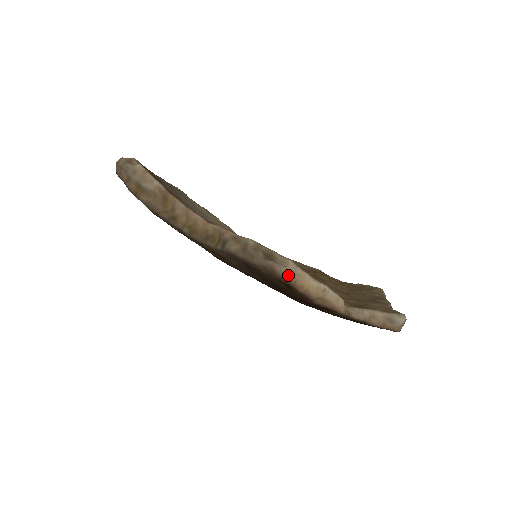
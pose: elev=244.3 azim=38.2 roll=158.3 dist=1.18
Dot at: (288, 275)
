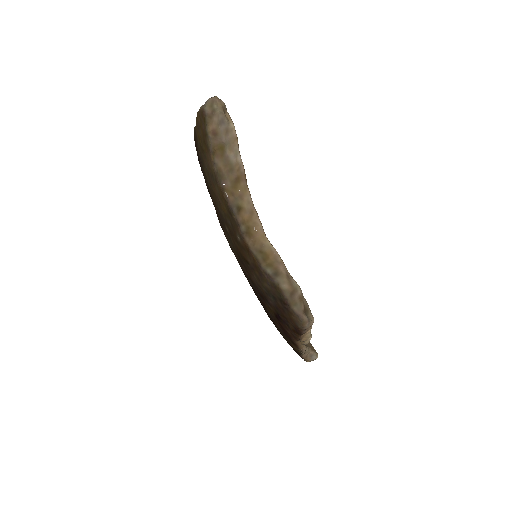
Dot at: (307, 330)
